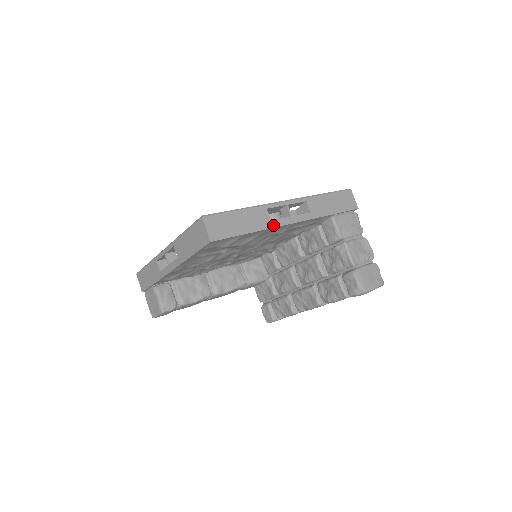
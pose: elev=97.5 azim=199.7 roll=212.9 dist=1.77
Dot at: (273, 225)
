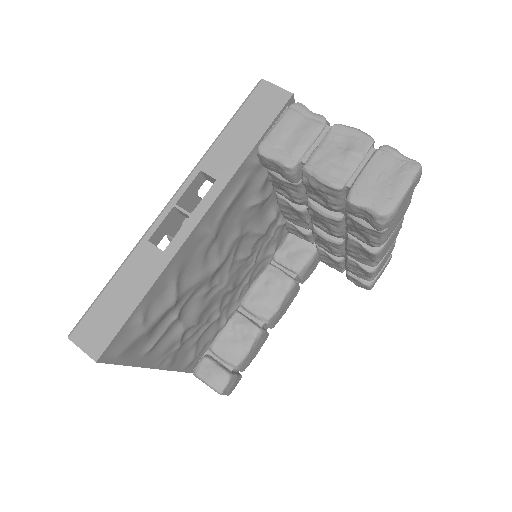
Dot at: (170, 255)
